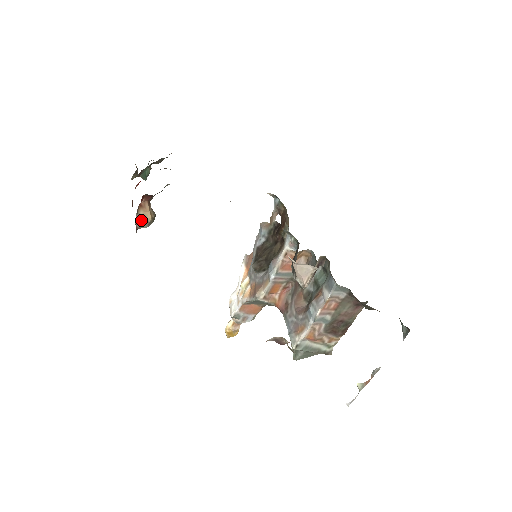
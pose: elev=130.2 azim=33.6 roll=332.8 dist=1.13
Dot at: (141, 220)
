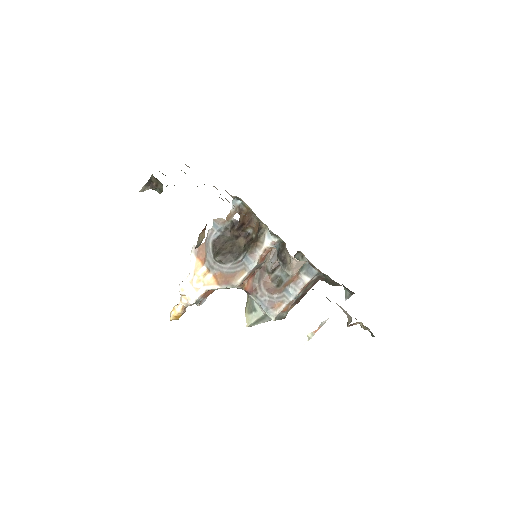
Dot at: (199, 241)
